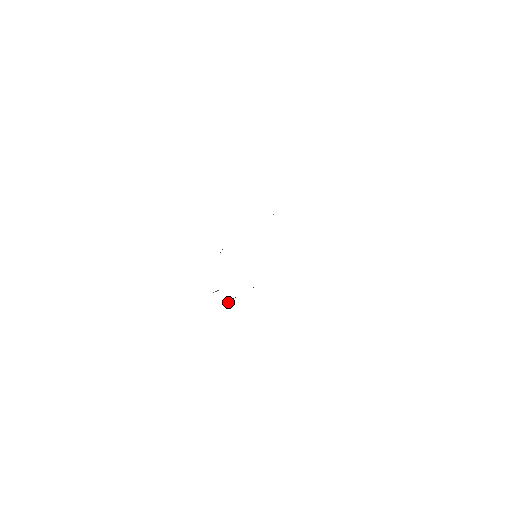
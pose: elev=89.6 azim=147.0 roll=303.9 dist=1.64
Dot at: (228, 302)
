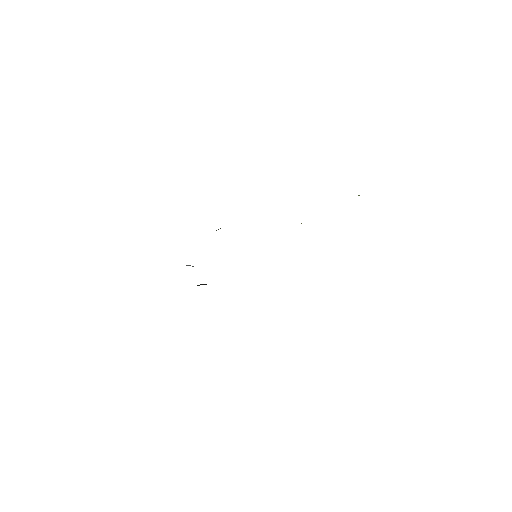
Dot at: (197, 285)
